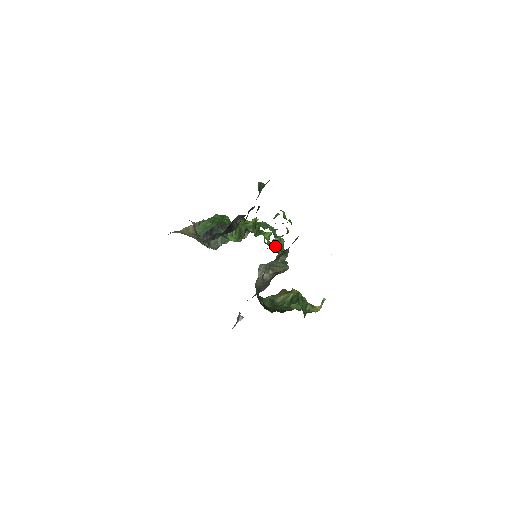
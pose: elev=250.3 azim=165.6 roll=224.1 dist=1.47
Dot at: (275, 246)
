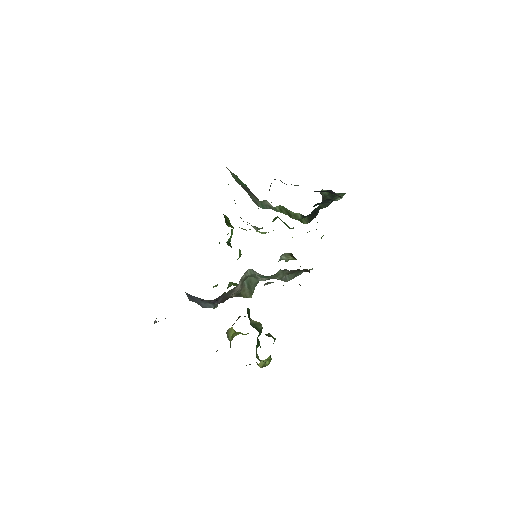
Dot at: occluded
